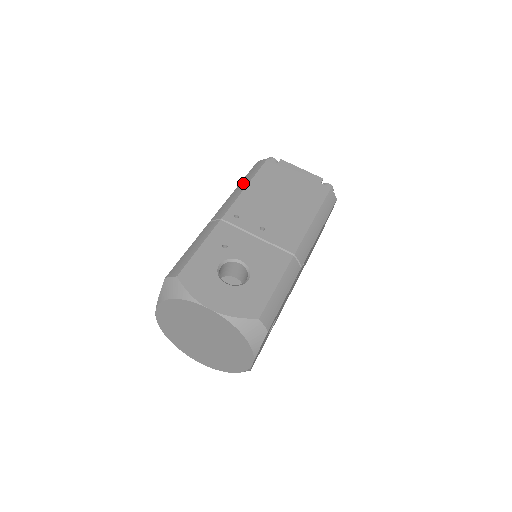
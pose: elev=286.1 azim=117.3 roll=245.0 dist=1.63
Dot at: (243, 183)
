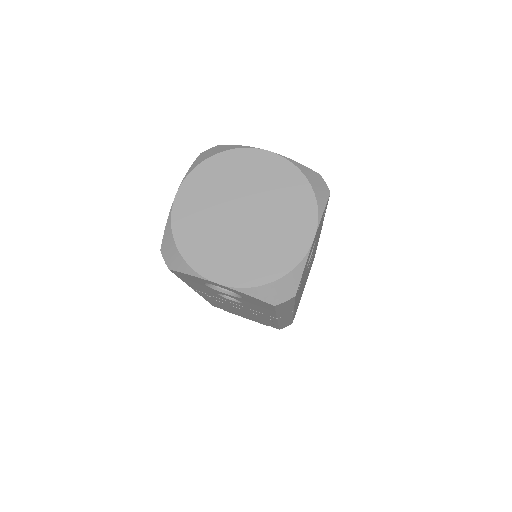
Dot at: occluded
